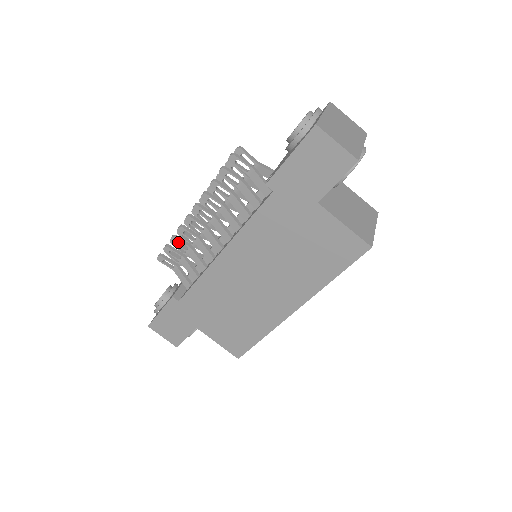
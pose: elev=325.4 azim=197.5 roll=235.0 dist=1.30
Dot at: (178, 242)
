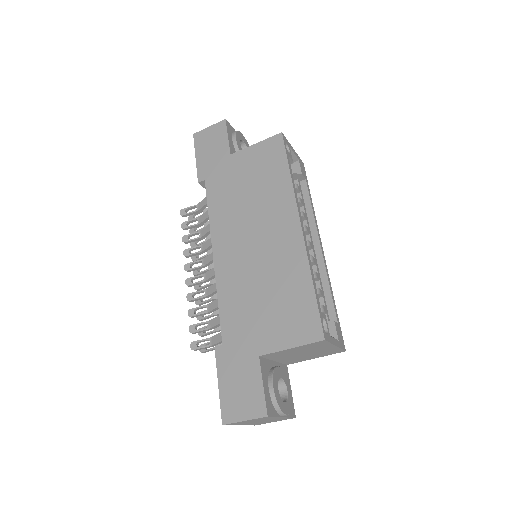
Dot at: (197, 315)
